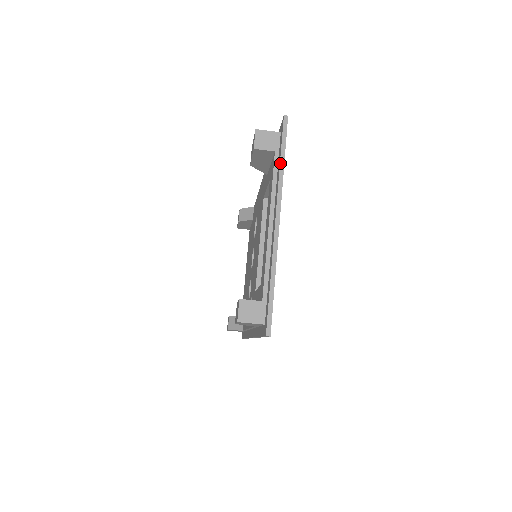
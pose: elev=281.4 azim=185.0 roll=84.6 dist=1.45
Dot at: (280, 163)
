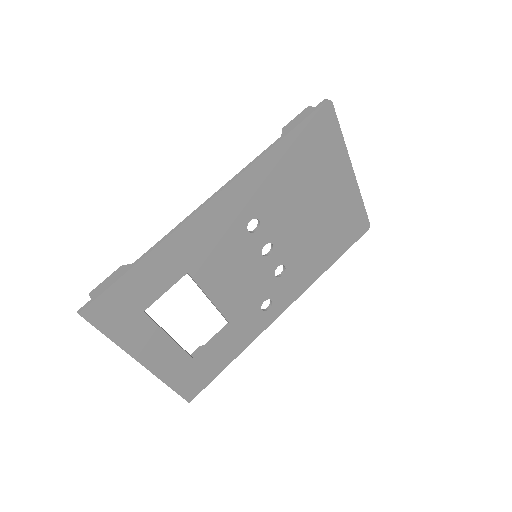
Dot at: (109, 338)
